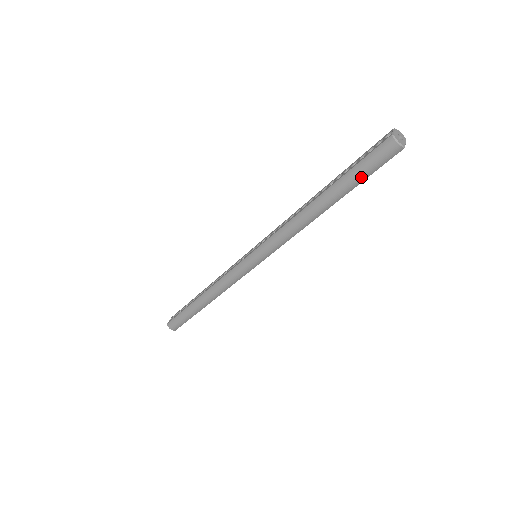
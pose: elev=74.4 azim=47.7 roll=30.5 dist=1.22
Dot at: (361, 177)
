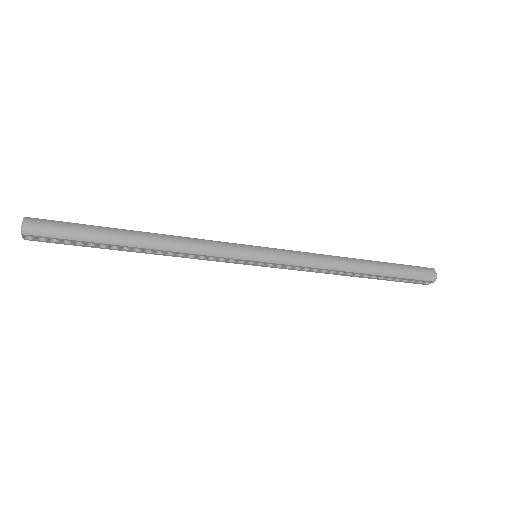
Dot at: (403, 273)
